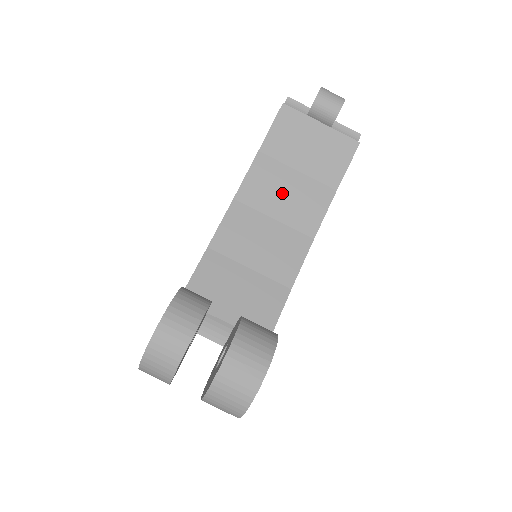
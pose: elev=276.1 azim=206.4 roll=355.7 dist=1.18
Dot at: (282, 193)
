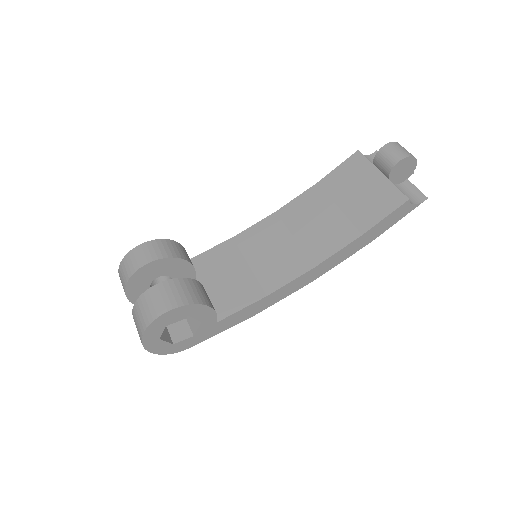
Dot at: (314, 220)
